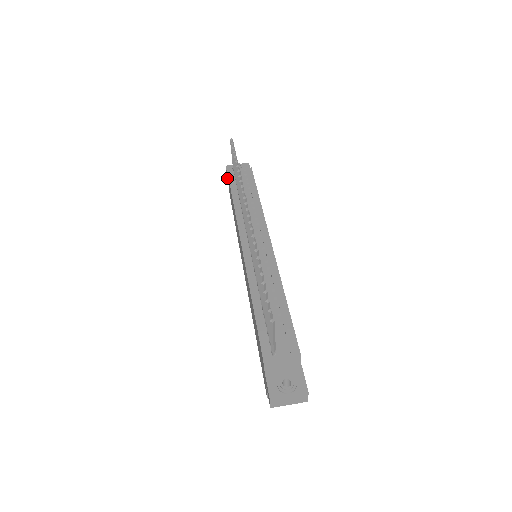
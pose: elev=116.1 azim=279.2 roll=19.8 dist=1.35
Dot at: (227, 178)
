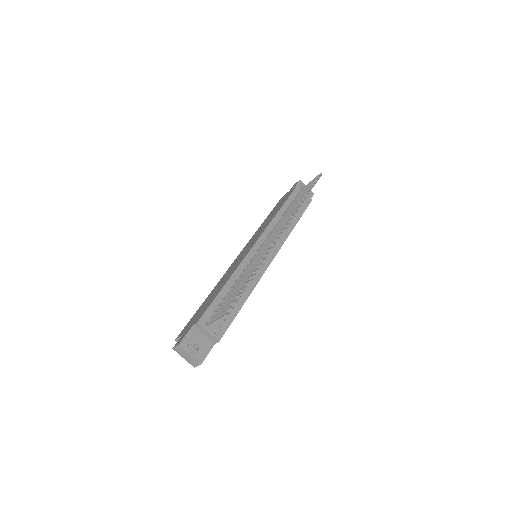
Dot at: (292, 187)
